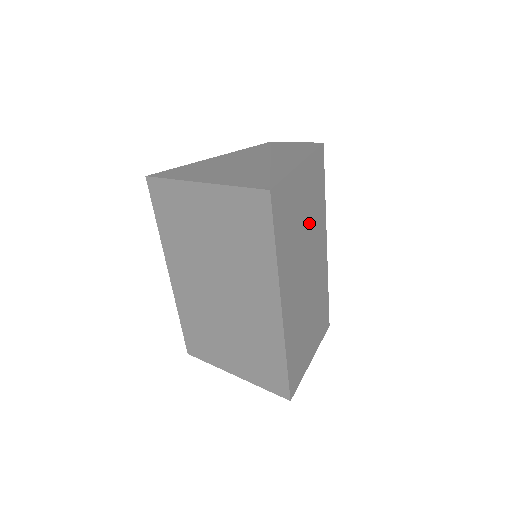
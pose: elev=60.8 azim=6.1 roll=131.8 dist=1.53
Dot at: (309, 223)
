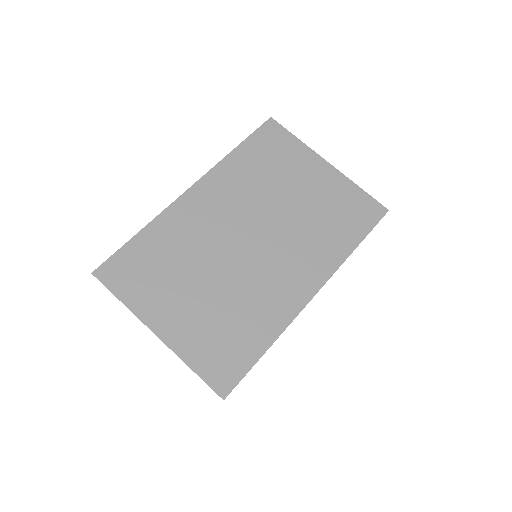
Dot at: occluded
